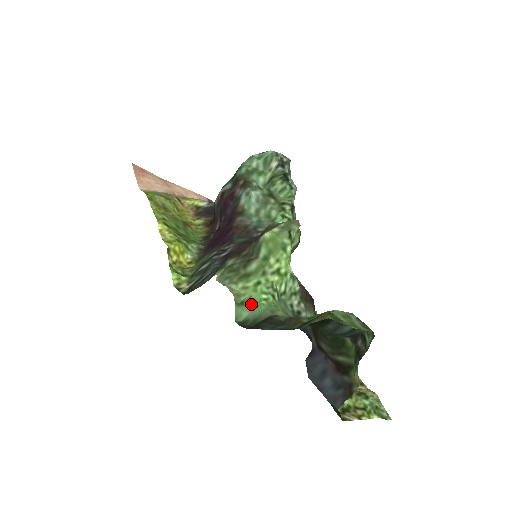
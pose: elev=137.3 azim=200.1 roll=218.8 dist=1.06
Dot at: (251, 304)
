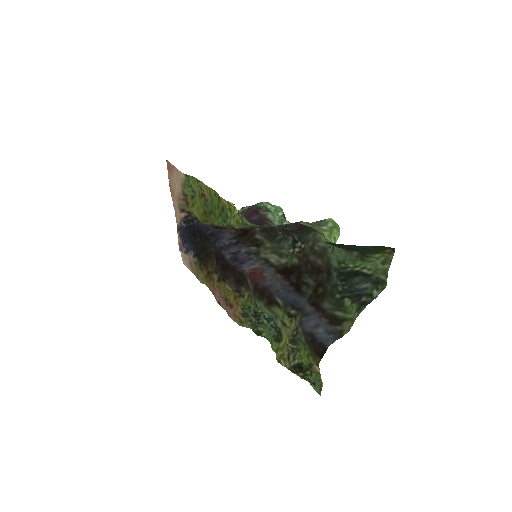
Dot at: (329, 241)
